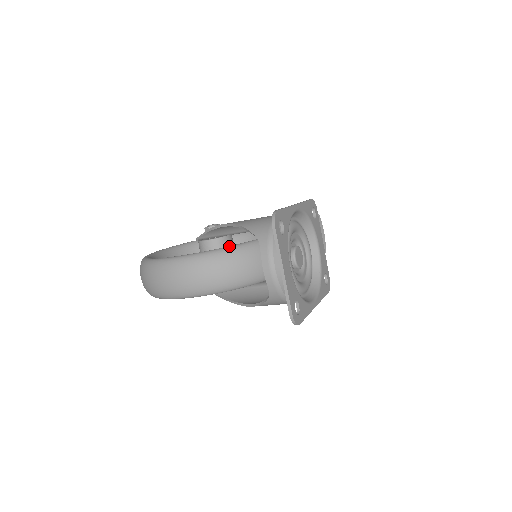
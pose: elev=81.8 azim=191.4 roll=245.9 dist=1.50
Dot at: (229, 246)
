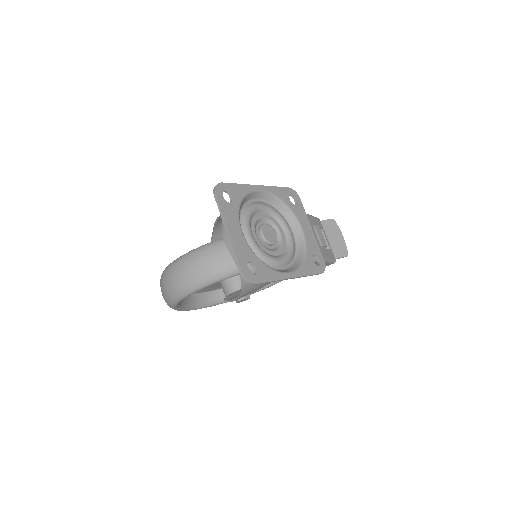
Dot at: occluded
